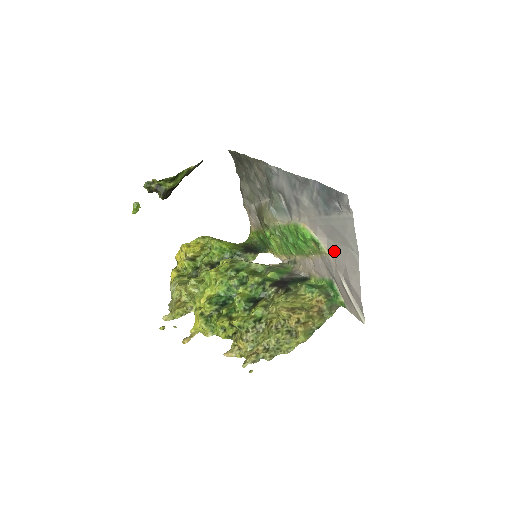
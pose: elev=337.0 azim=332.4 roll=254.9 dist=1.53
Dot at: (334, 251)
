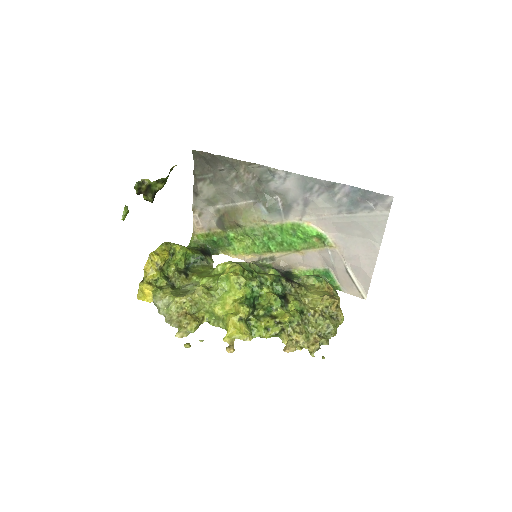
Dot at: (345, 243)
